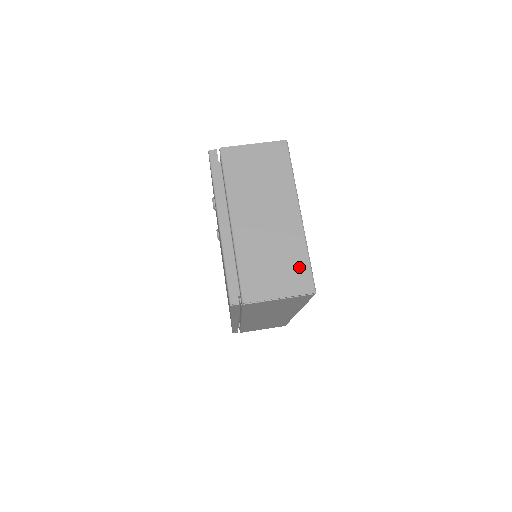
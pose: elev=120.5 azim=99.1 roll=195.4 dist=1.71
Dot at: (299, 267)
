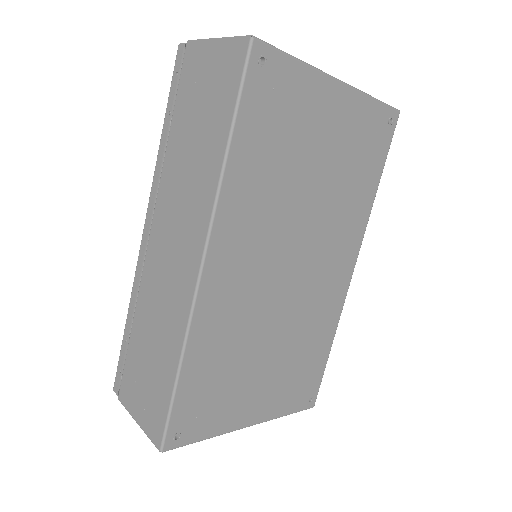
Dot at: occluded
